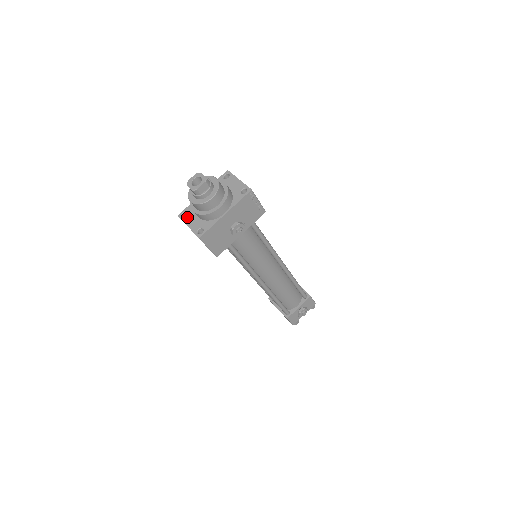
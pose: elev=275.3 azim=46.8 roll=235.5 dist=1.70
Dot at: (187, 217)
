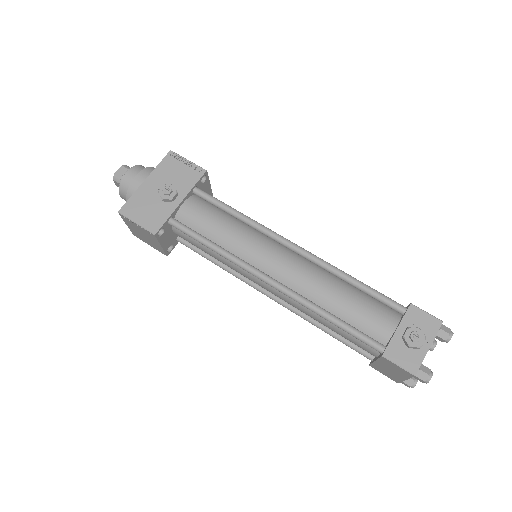
Dot at: occluded
